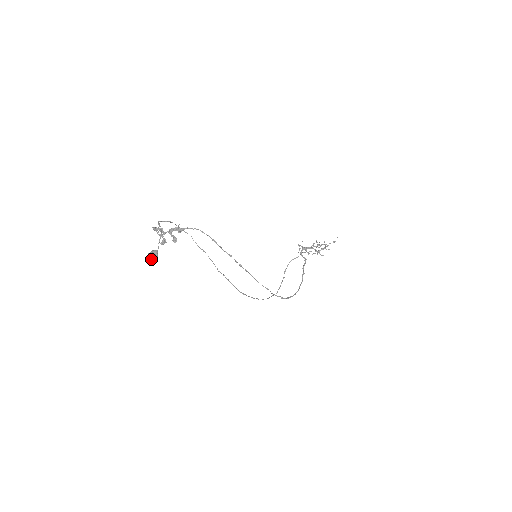
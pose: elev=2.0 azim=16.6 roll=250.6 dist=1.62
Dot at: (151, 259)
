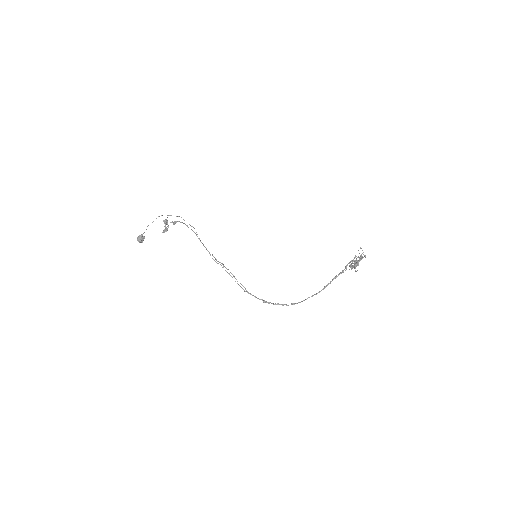
Dot at: (138, 241)
